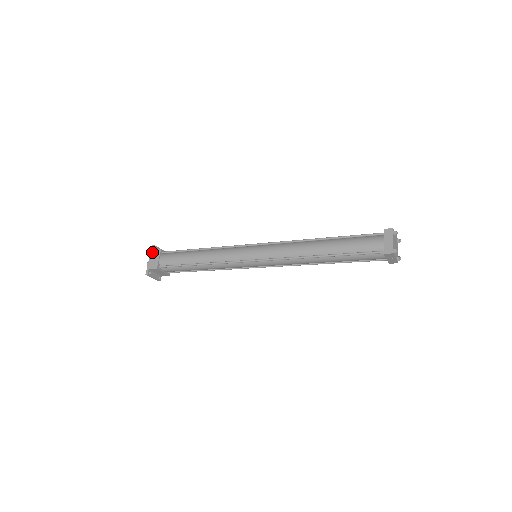
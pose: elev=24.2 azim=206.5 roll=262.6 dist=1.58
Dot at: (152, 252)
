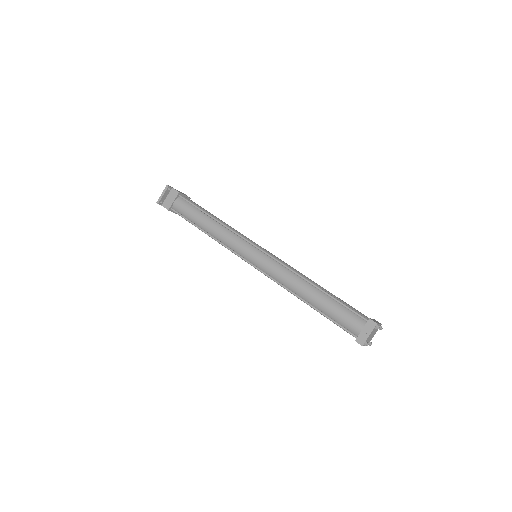
Dot at: (183, 193)
